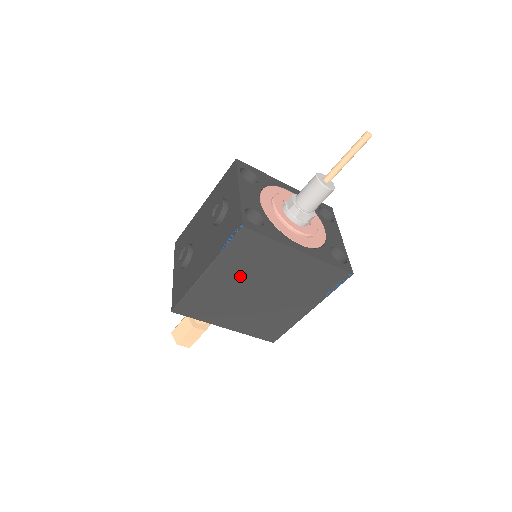
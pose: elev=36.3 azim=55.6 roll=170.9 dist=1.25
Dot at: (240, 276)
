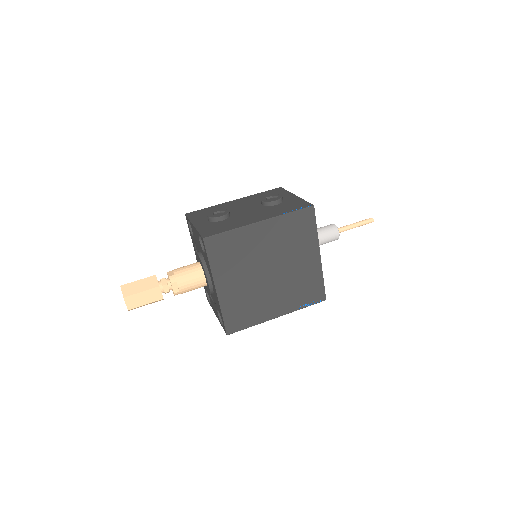
Dot at: (275, 244)
